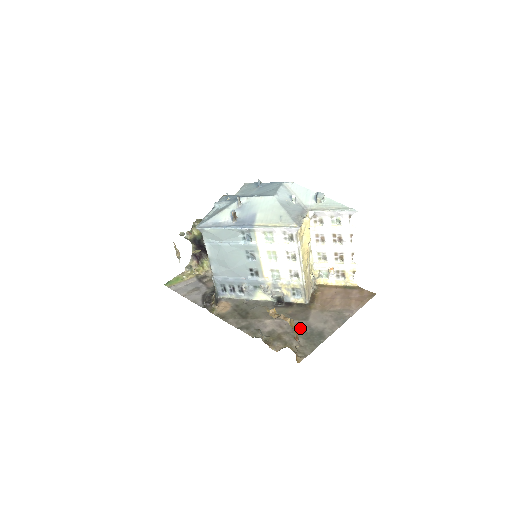
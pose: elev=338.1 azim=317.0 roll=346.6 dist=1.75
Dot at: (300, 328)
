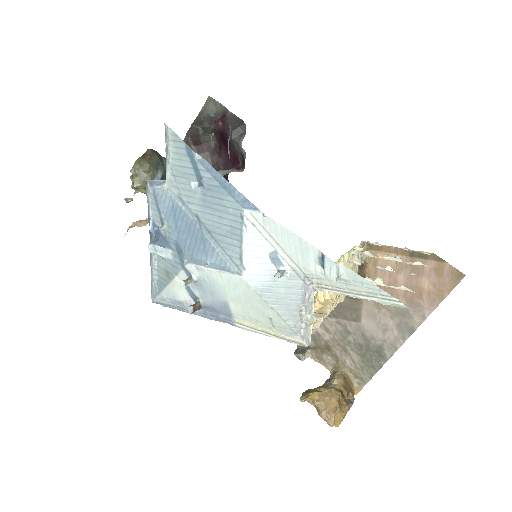
Dot at: (351, 336)
